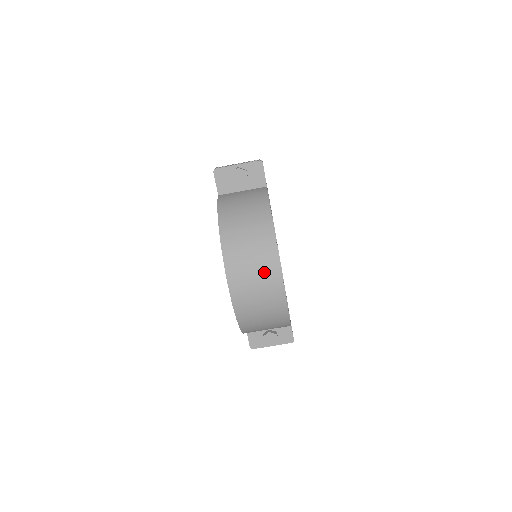
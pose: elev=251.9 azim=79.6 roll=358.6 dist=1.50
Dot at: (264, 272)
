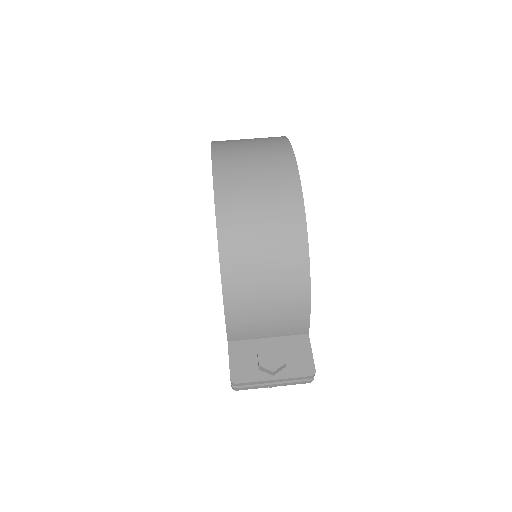
Dot at: (269, 158)
